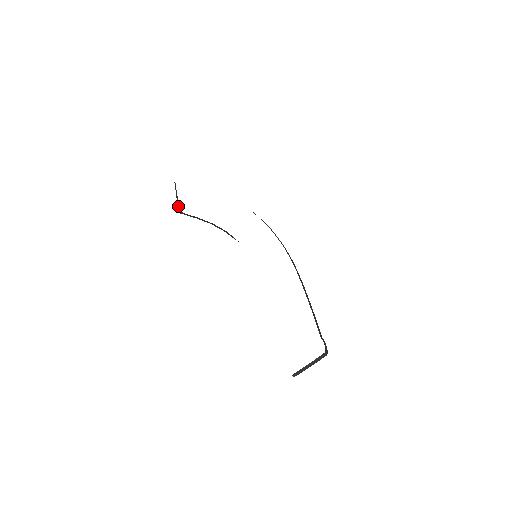
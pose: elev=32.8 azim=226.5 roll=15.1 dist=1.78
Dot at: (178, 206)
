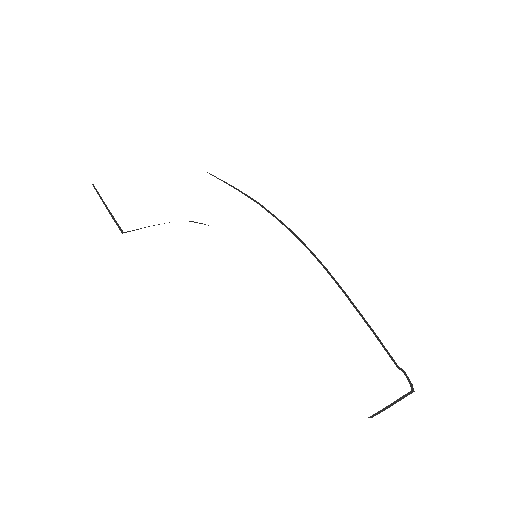
Dot at: (116, 224)
